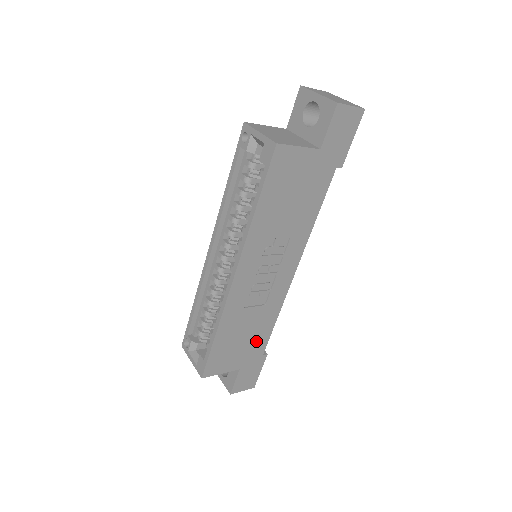
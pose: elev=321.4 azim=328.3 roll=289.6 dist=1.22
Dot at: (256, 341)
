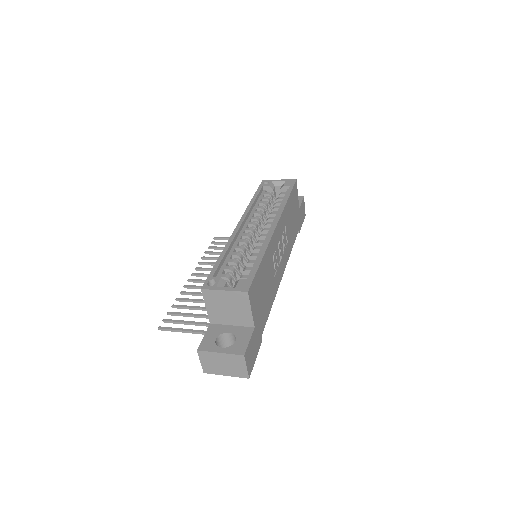
Dot at: (264, 309)
